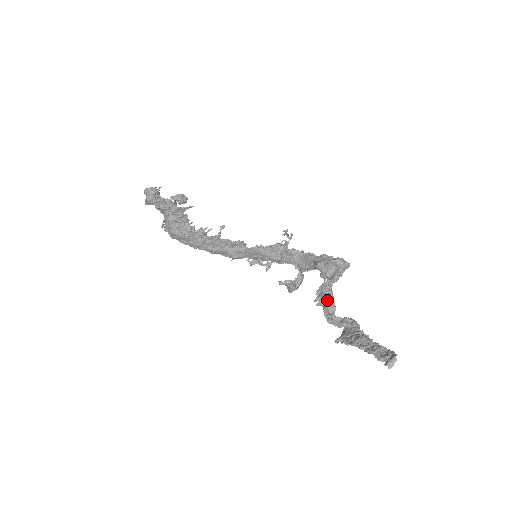
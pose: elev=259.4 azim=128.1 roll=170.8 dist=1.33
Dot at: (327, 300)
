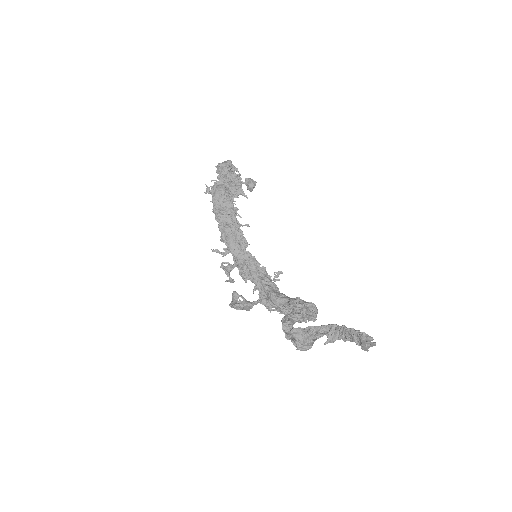
Dot at: (295, 313)
